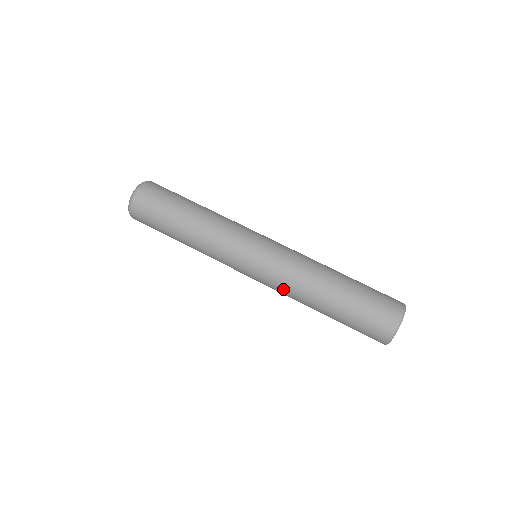
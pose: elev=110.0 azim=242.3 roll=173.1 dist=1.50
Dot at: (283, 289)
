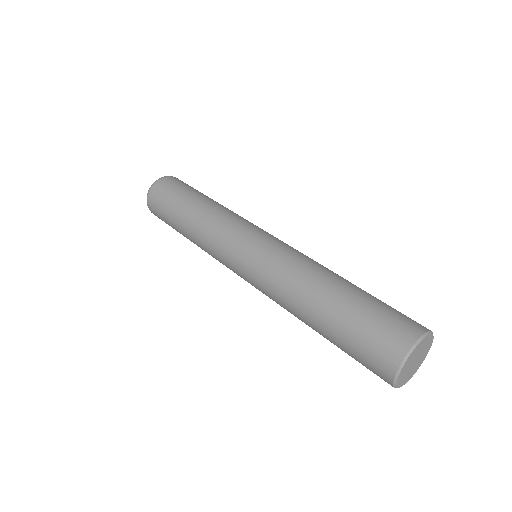
Dot at: (282, 266)
